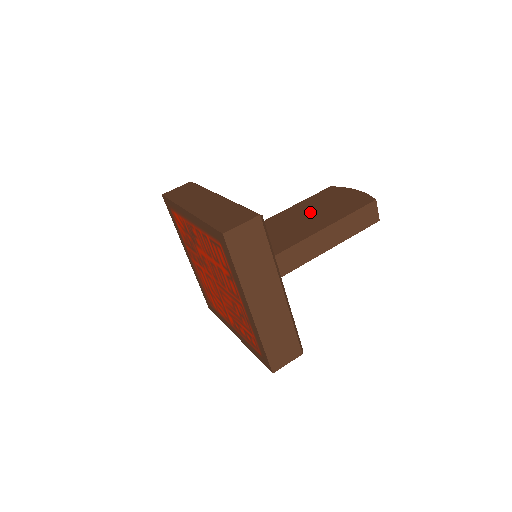
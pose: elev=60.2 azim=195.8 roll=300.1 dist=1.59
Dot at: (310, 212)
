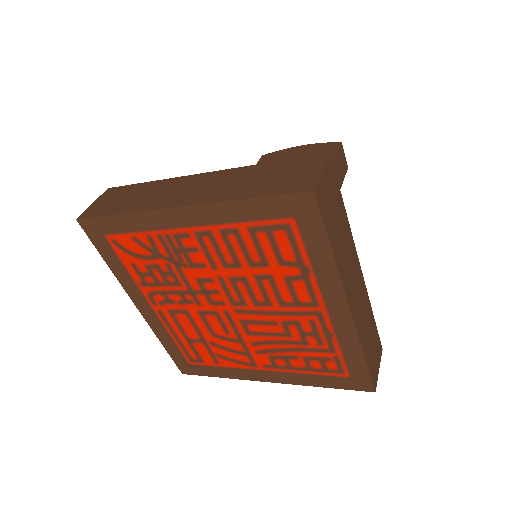
Dot at: occluded
